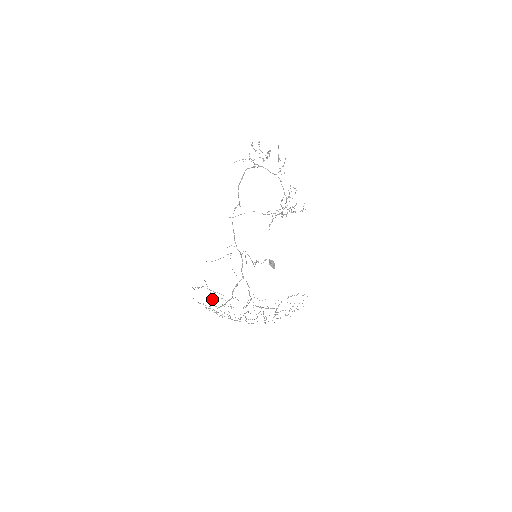
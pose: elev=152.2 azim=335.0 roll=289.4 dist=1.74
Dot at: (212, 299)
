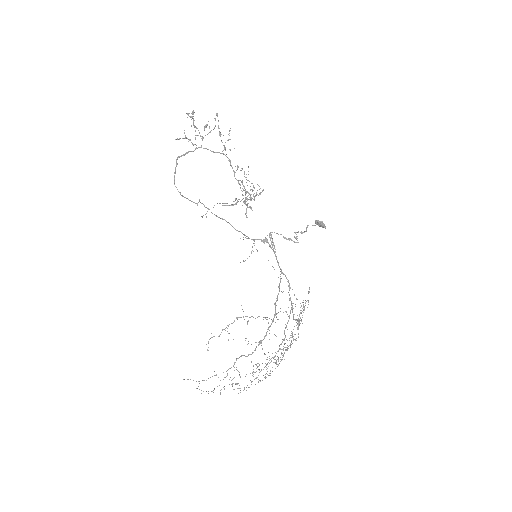
Dot at: occluded
